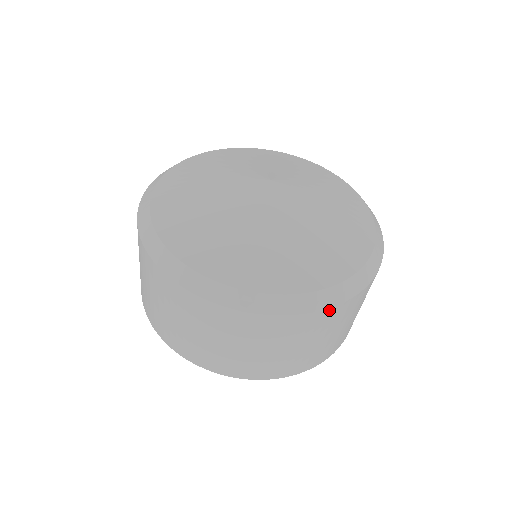
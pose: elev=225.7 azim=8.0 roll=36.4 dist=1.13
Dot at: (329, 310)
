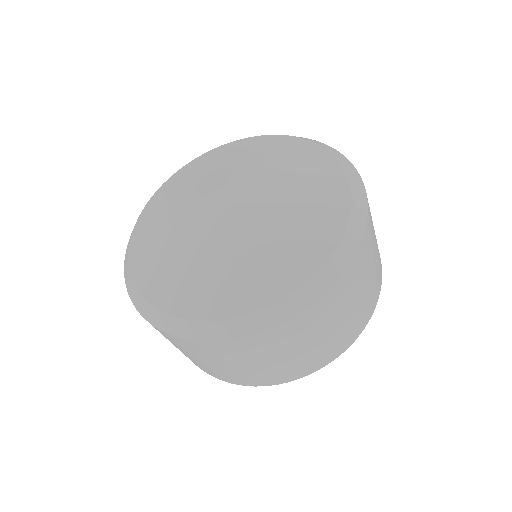
Dot at: (311, 308)
